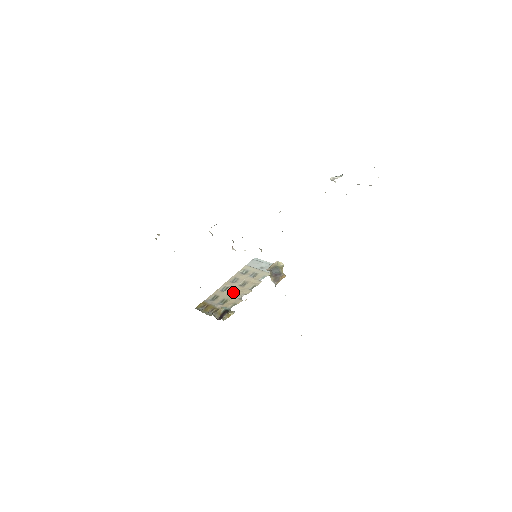
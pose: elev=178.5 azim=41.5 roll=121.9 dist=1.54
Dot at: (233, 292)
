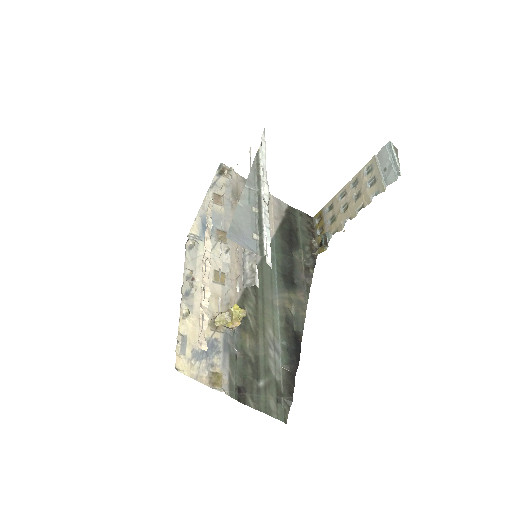
Dot at: (345, 206)
